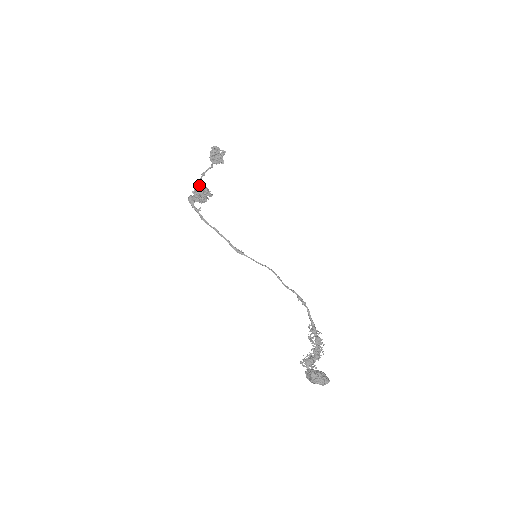
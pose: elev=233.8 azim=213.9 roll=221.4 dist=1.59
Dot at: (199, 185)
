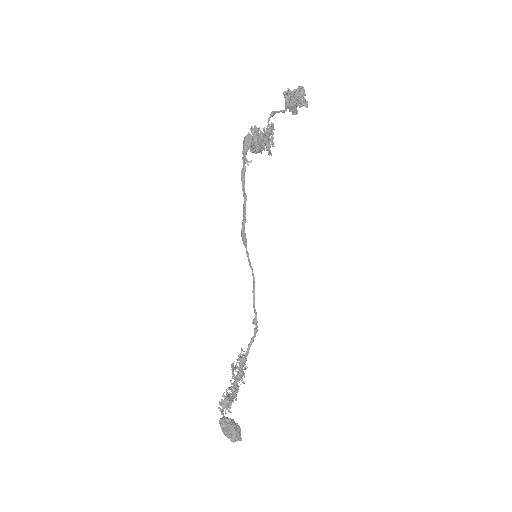
Dot at: (269, 131)
